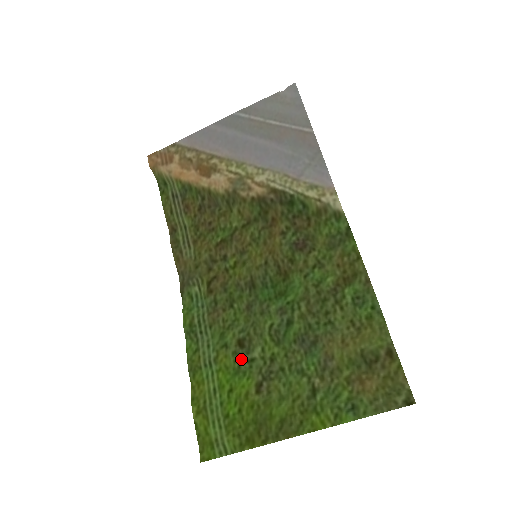
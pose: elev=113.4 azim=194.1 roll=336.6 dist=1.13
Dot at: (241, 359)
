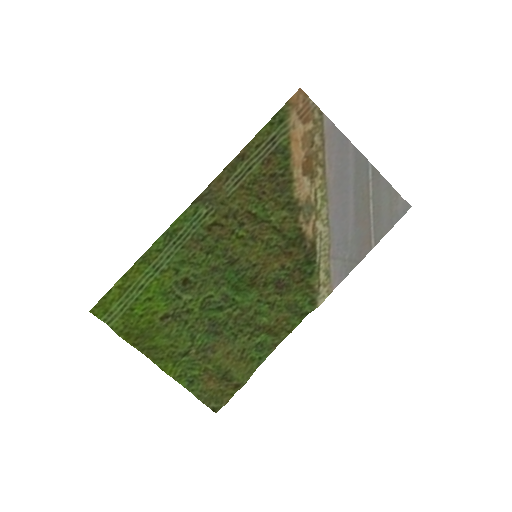
Dot at: (175, 290)
